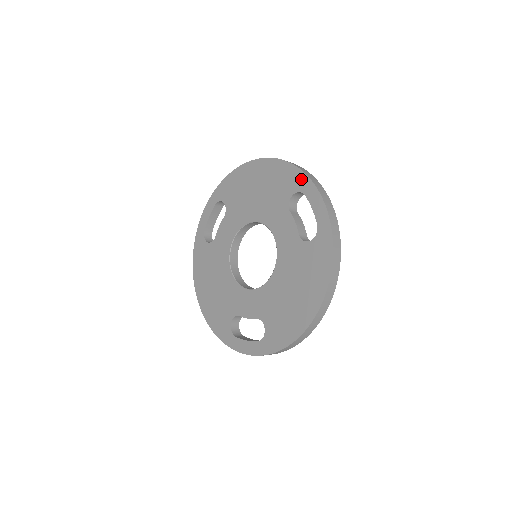
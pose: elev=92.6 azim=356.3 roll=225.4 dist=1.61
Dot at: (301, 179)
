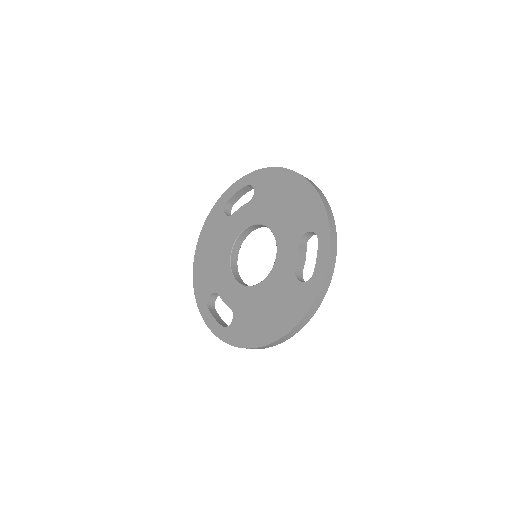
Dot at: (323, 224)
